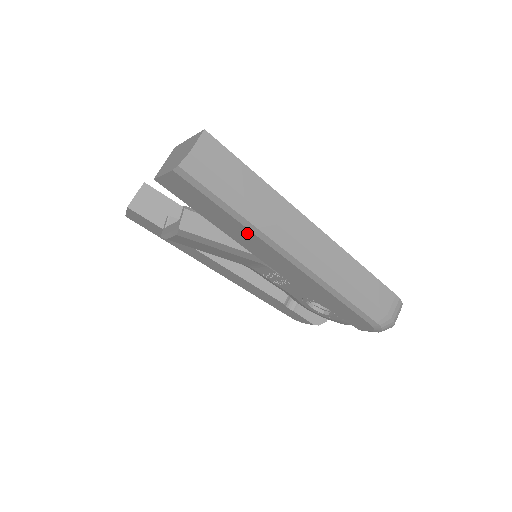
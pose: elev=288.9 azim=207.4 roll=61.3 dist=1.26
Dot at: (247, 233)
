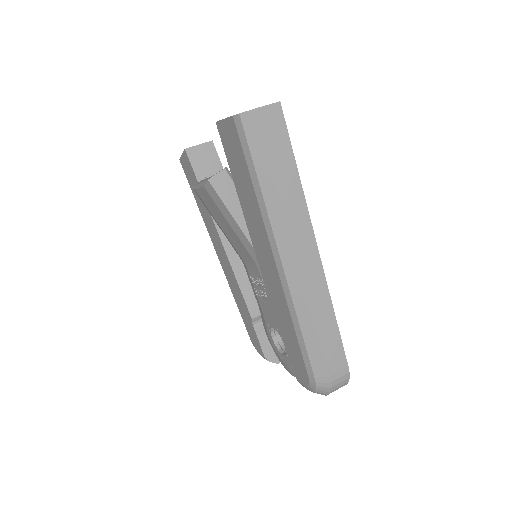
Dot at: (257, 214)
